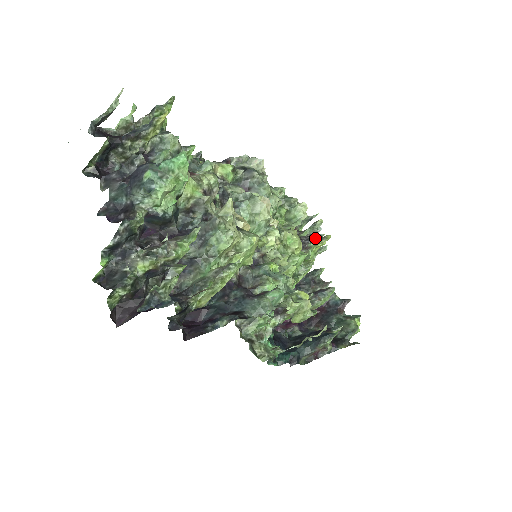
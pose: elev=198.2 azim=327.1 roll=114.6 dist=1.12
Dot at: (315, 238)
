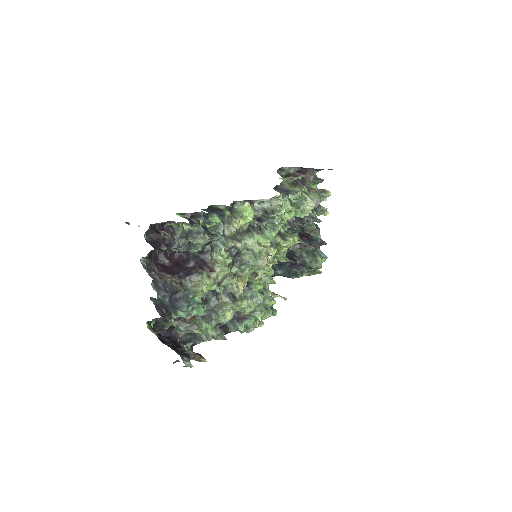
Dot at: (313, 222)
